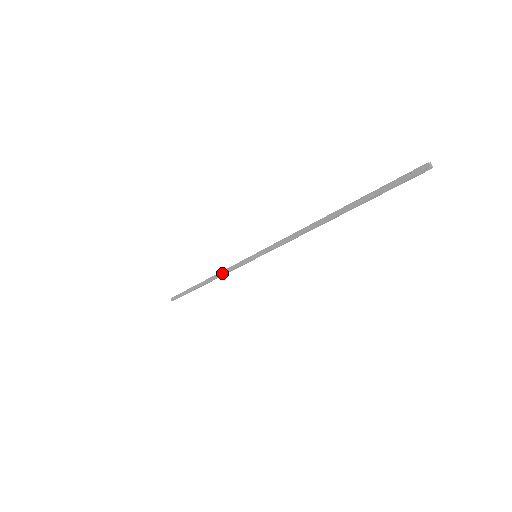
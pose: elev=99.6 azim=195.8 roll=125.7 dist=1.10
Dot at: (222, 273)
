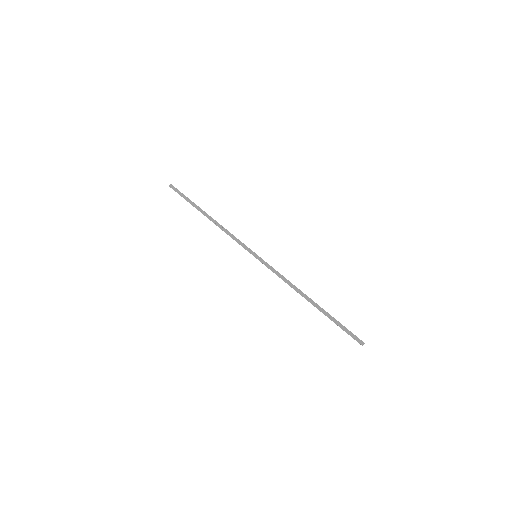
Dot at: (226, 232)
